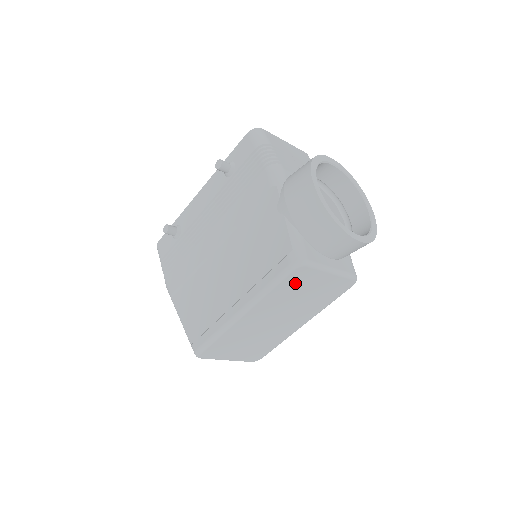
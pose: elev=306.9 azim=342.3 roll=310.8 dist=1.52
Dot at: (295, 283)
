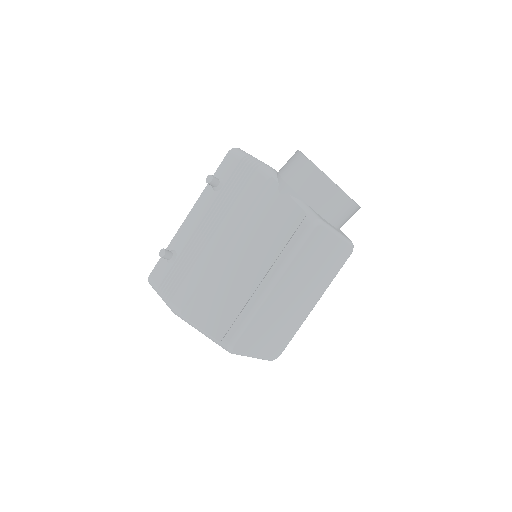
Dot at: (313, 246)
